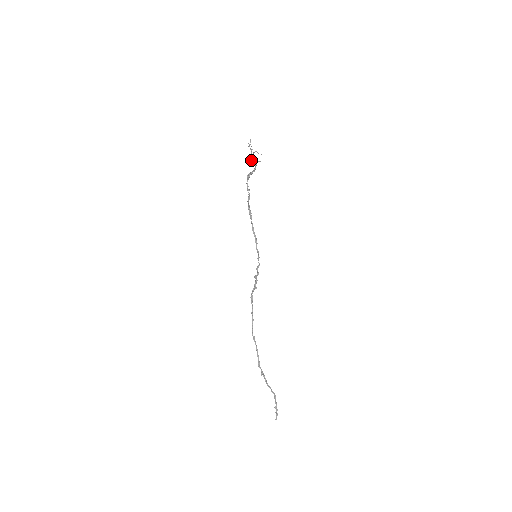
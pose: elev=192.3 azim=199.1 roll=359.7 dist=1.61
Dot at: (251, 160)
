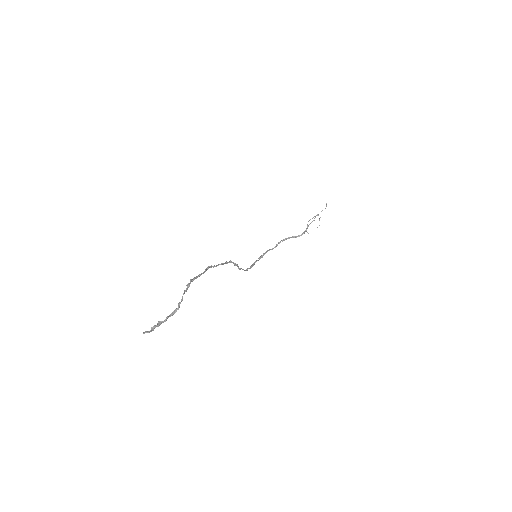
Dot at: occluded
